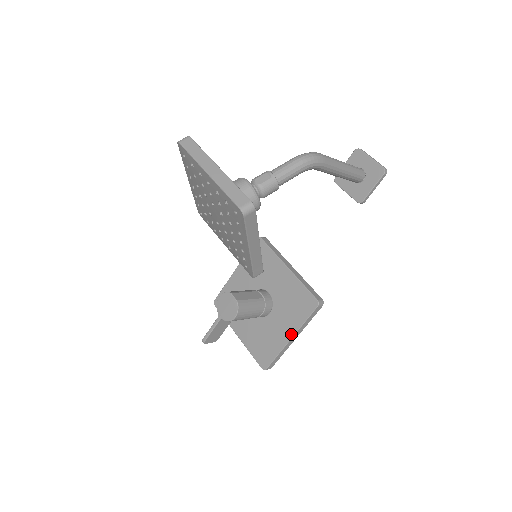
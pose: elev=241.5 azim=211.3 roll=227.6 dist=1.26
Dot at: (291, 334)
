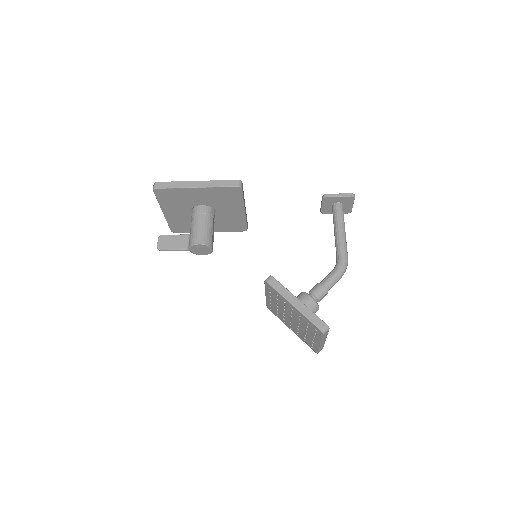
Dot at: occluded
